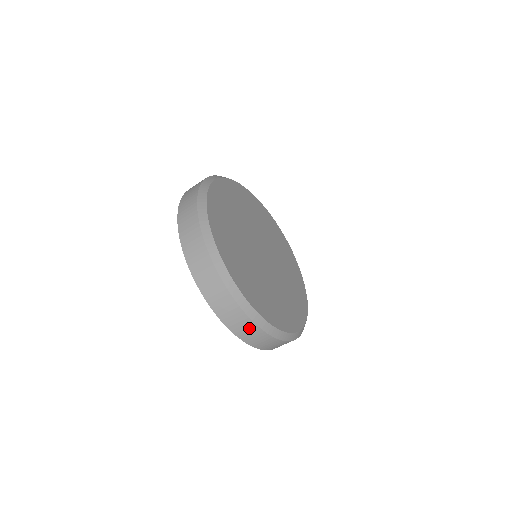
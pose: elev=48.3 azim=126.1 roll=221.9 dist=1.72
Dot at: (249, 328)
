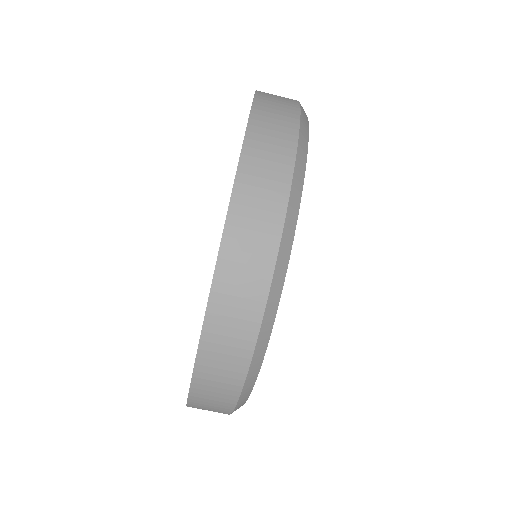
Dot at: (237, 341)
